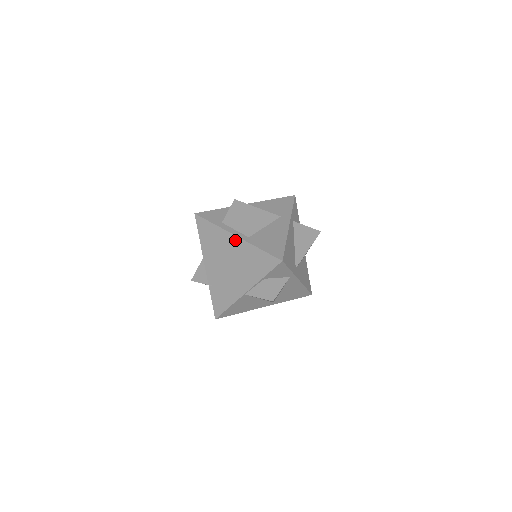
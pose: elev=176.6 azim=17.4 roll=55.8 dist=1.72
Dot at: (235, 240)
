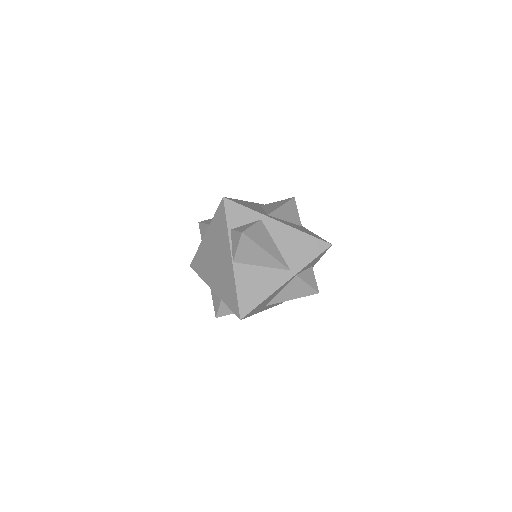
Dot at: (206, 238)
